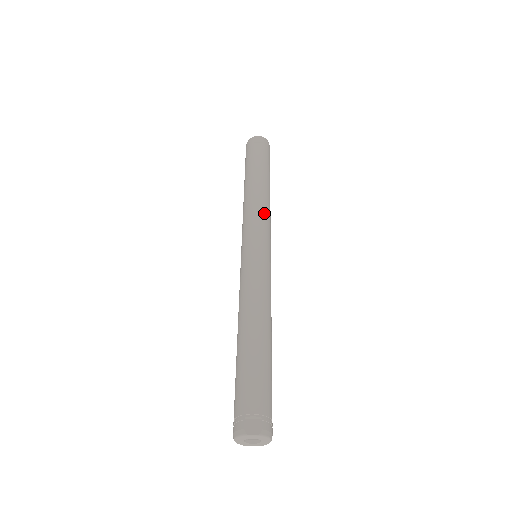
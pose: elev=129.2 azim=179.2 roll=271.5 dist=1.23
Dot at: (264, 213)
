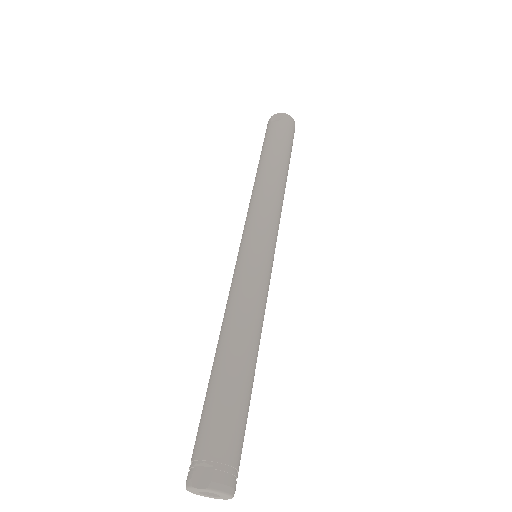
Dot at: (267, 203)
